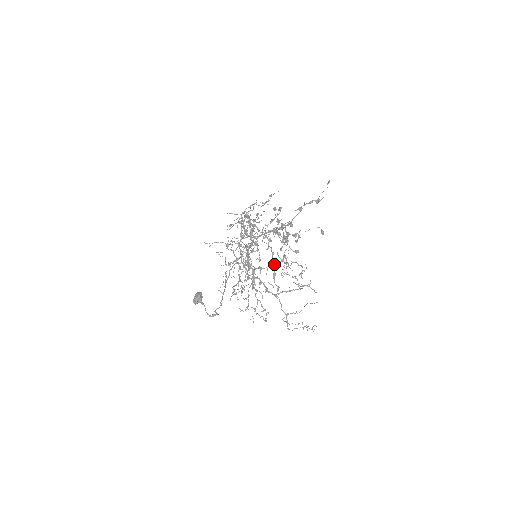
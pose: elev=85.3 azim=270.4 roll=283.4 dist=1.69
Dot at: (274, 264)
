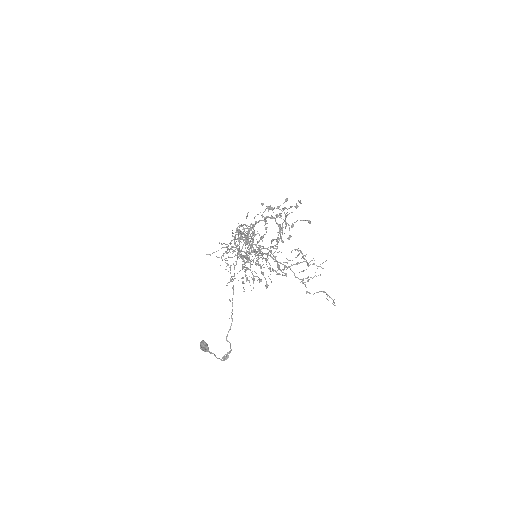
Dot at: (275, 258)
